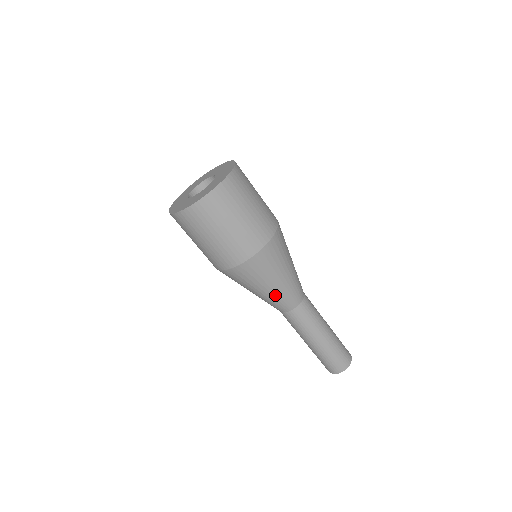
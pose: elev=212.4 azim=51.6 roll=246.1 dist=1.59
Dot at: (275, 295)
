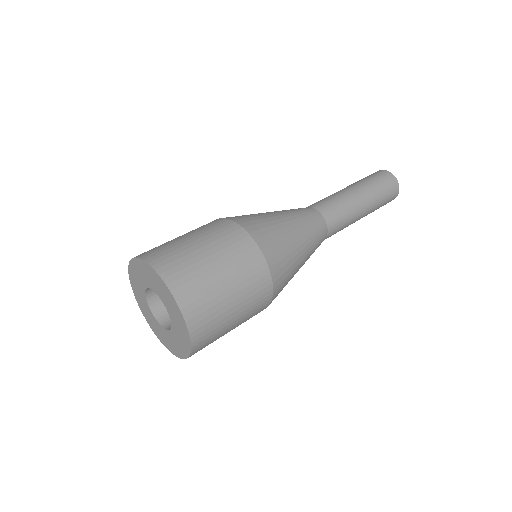
Dot at: occluded
